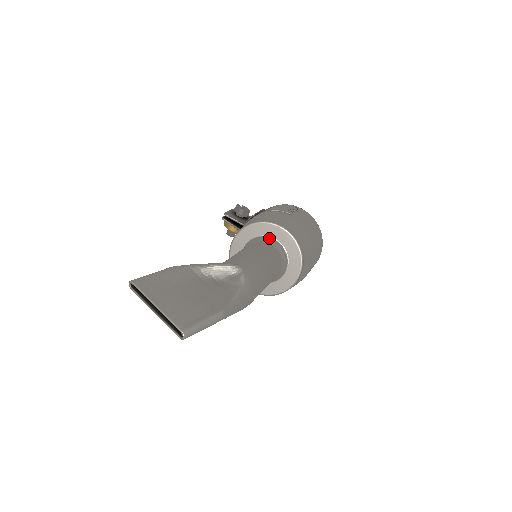
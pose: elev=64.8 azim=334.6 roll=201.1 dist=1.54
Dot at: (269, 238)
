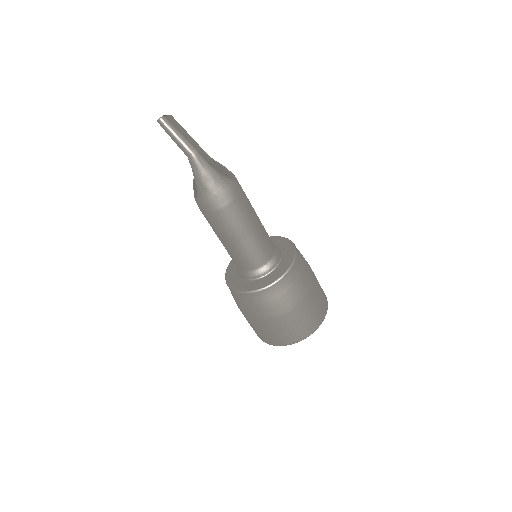
Dot at: (277, 247)
